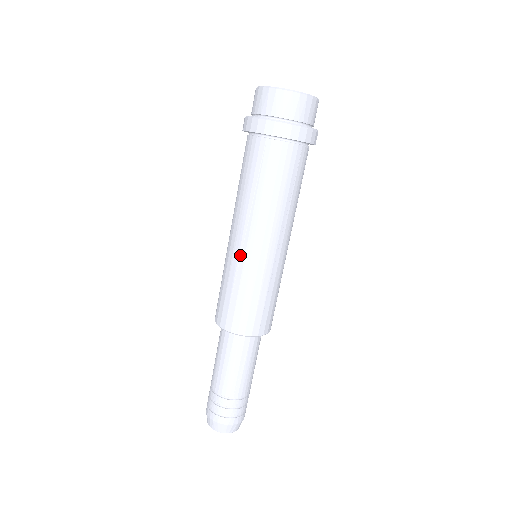
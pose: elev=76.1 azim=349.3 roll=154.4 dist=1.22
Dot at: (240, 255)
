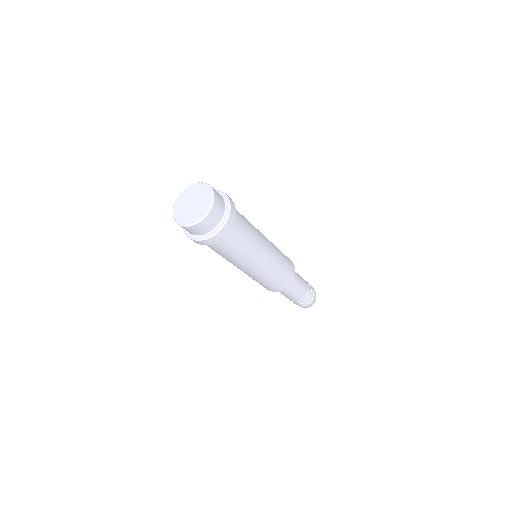
Dot at: occluded
